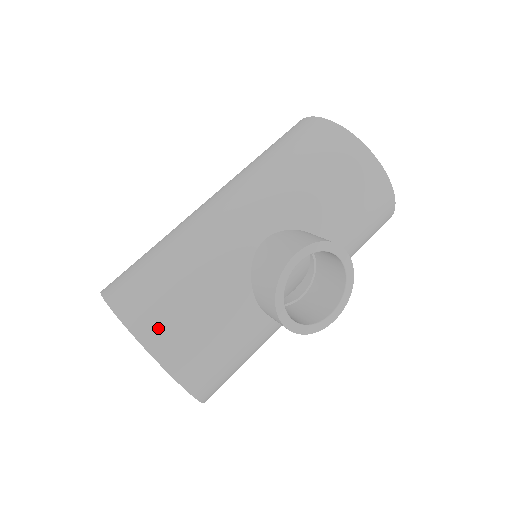
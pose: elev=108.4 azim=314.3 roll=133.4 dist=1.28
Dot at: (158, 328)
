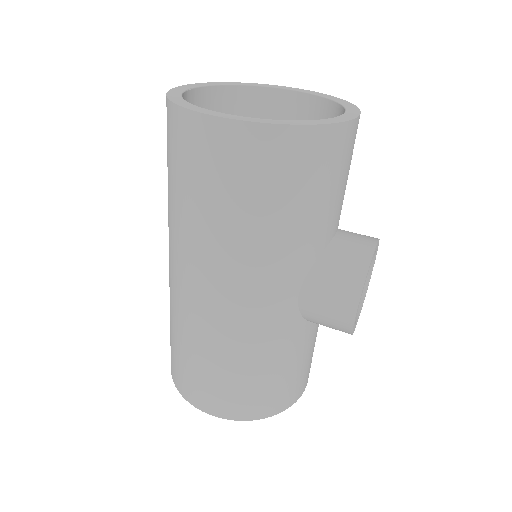
Dot at: (276, 402)
